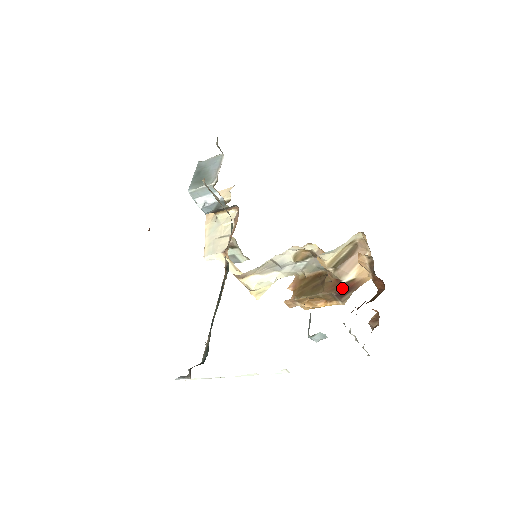
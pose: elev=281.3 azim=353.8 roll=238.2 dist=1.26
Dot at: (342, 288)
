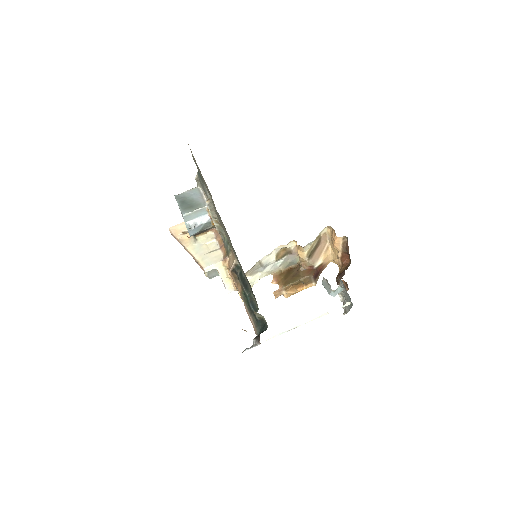
Dot at: (316, 271)
